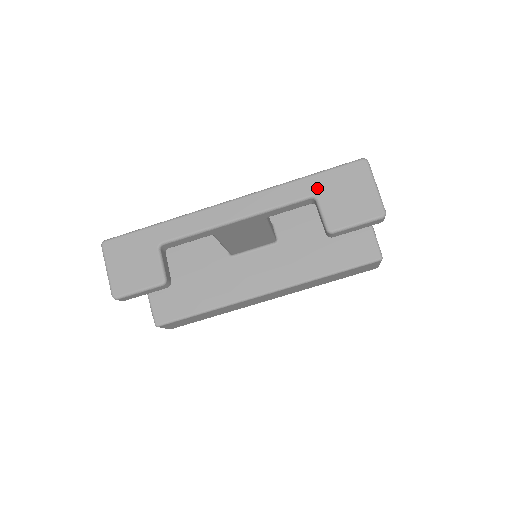
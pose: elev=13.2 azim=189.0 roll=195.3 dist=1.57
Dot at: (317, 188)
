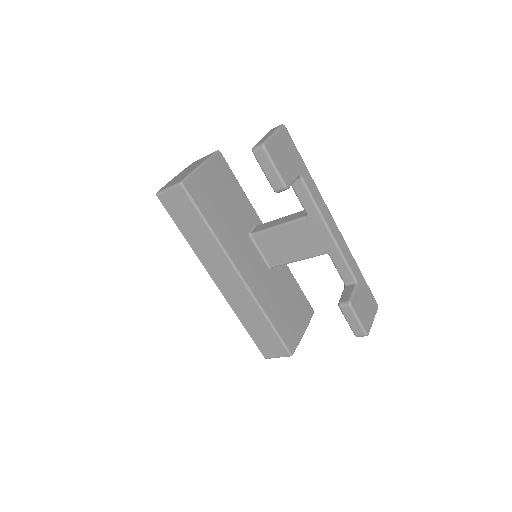
Dot at: (361, 282)
